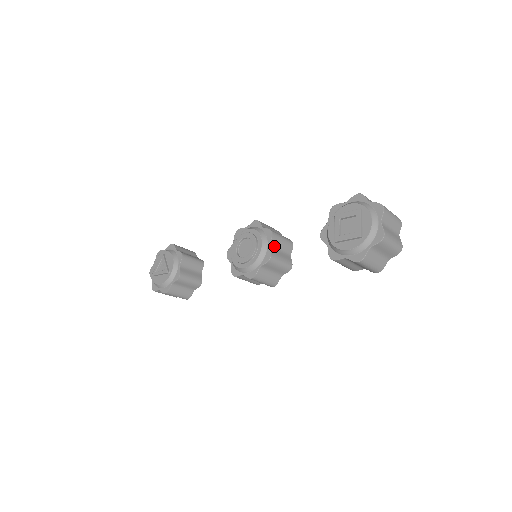
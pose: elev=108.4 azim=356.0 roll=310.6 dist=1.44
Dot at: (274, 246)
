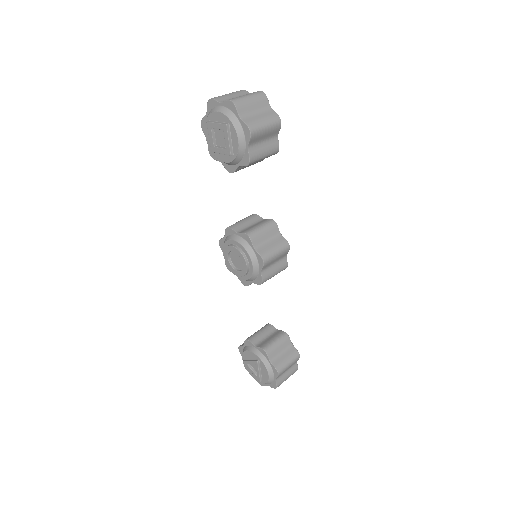
Dot at: (242, 230)
